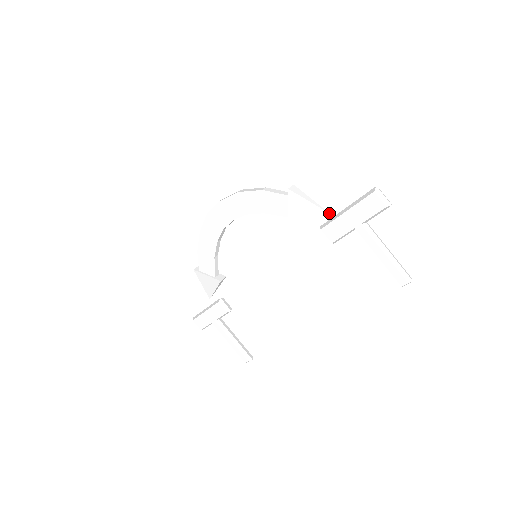
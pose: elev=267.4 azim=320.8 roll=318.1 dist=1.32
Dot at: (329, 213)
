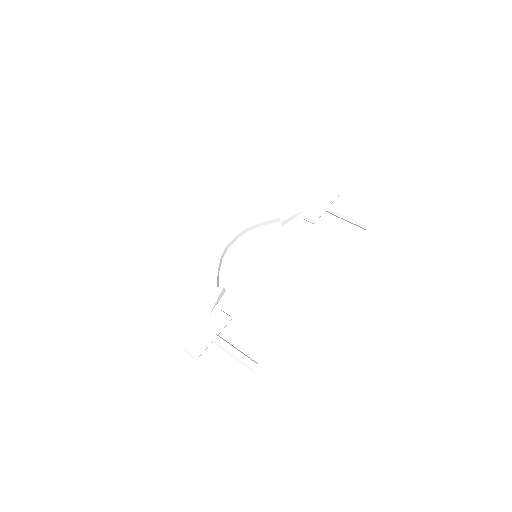
Dot at: occluded
